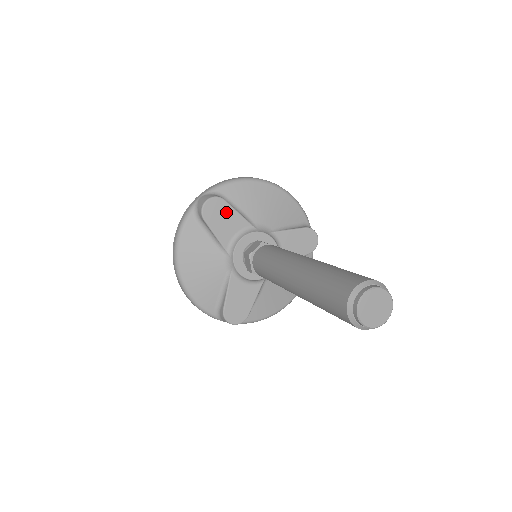
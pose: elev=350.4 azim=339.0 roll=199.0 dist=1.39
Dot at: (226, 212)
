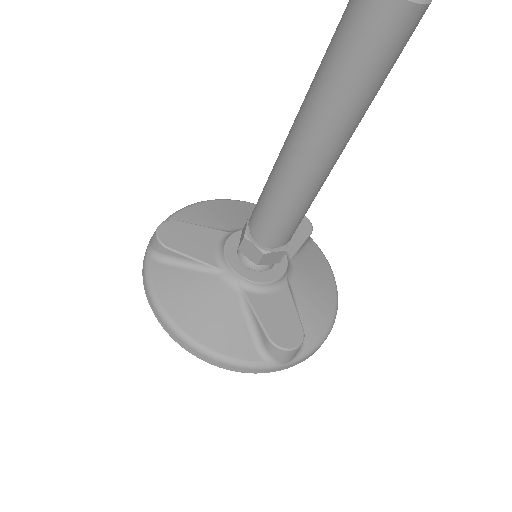
Dot at: (188, 231)
